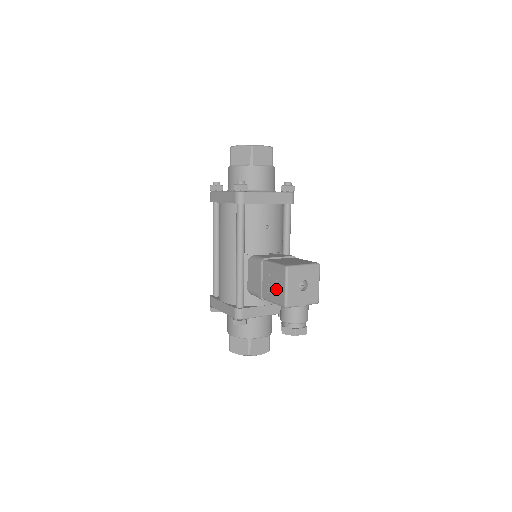
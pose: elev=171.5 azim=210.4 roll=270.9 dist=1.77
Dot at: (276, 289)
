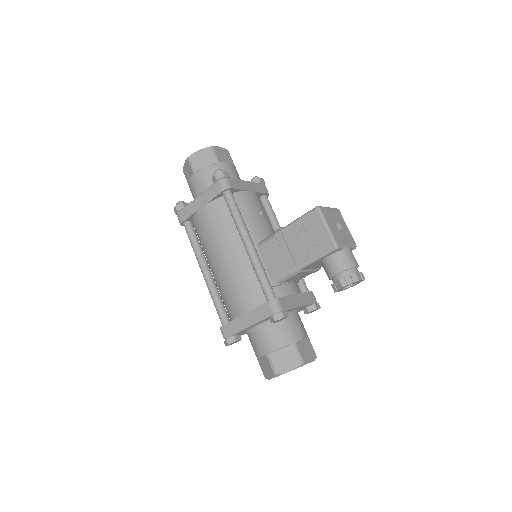
Dot at: (314, 240)
